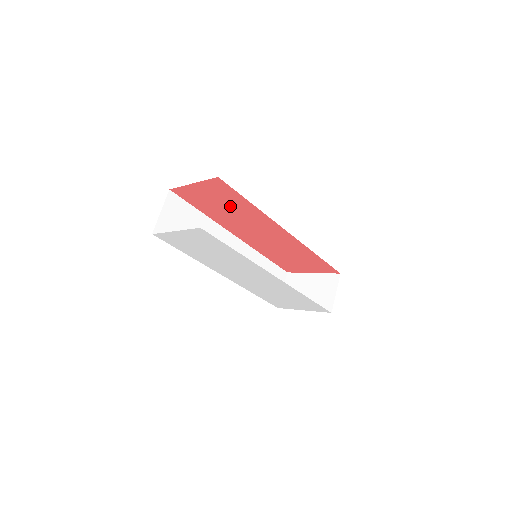
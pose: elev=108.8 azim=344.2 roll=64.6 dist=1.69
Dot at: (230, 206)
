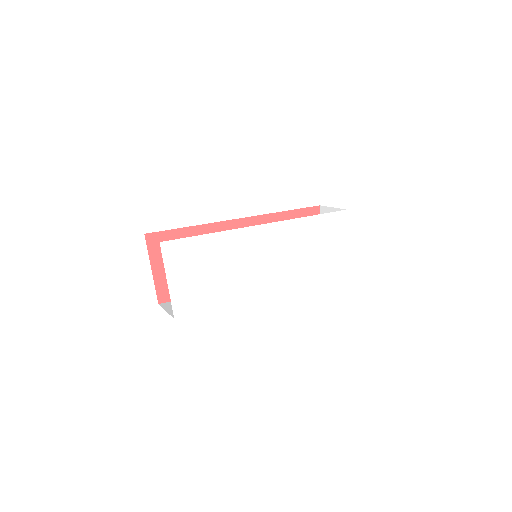
Dot at: occluded
